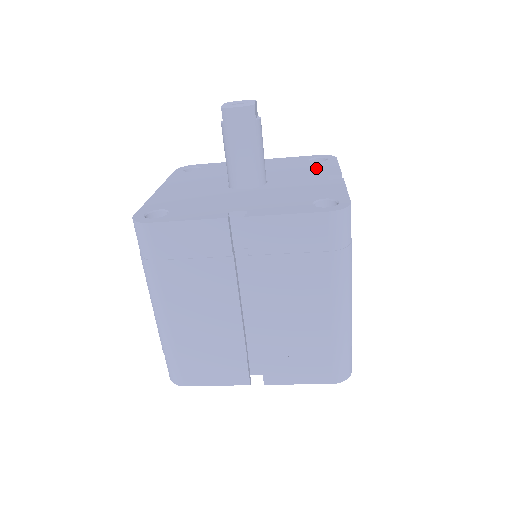
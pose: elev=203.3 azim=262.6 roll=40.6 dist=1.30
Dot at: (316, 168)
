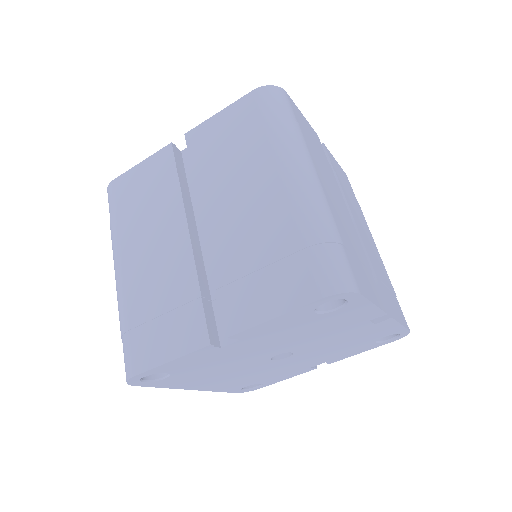
Dot at: occluded
